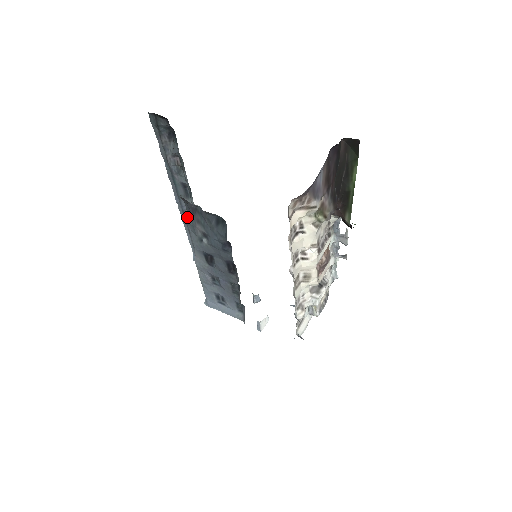
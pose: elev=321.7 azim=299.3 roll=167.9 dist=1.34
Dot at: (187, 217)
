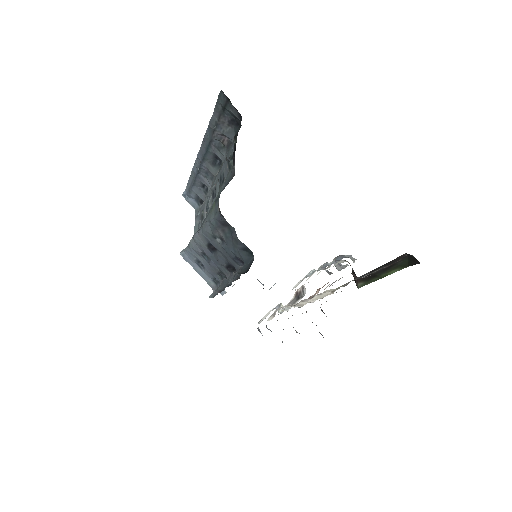
Dot at: (212, 215)
